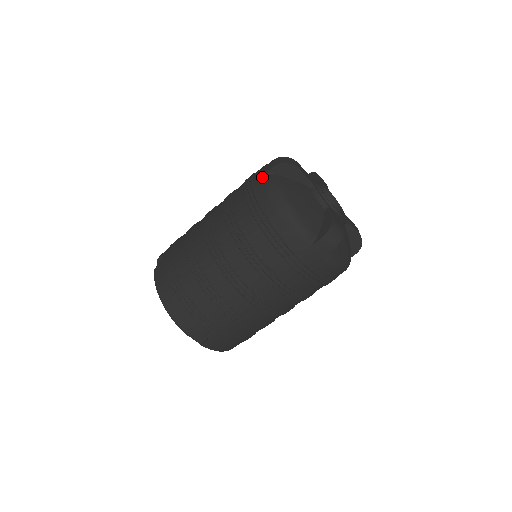
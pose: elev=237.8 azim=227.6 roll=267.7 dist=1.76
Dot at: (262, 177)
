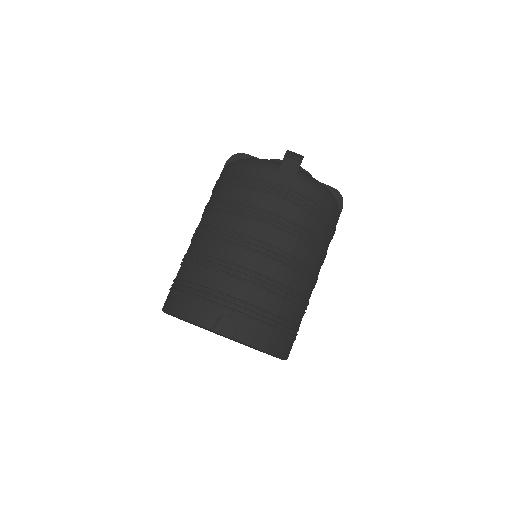
Dot at: (221, 172)
